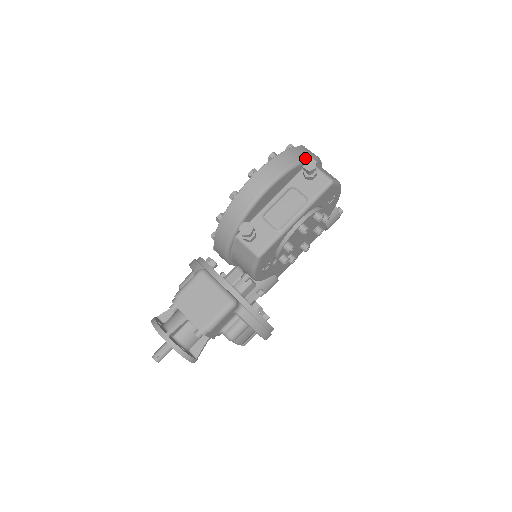
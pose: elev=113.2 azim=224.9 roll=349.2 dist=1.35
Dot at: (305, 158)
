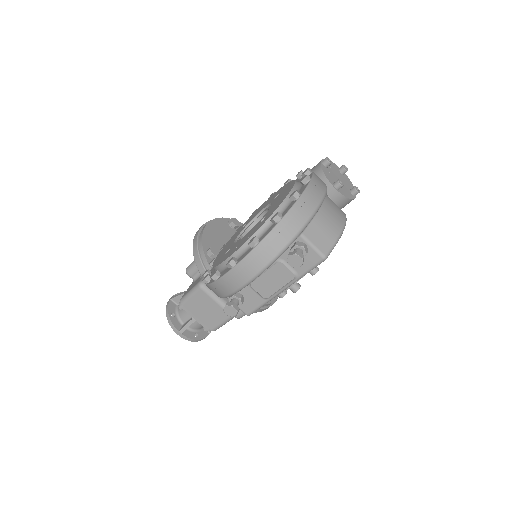
Dot at: (293, 239)
